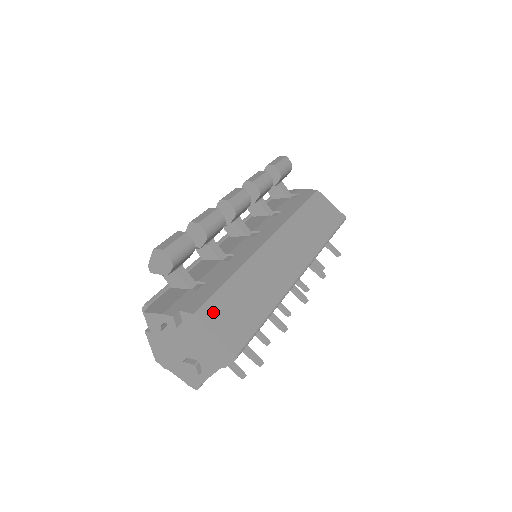
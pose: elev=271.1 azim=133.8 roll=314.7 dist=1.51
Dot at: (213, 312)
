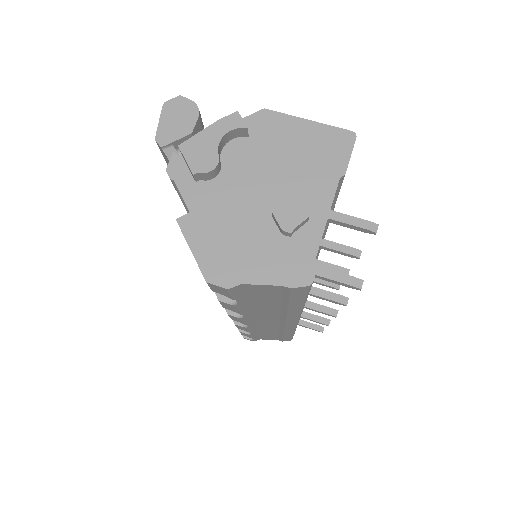
Dot at: occluded
